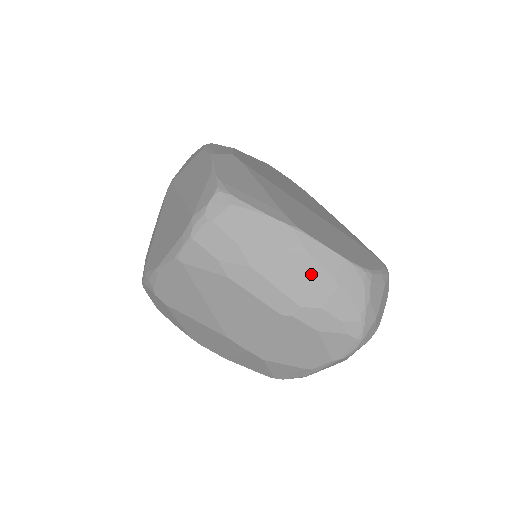
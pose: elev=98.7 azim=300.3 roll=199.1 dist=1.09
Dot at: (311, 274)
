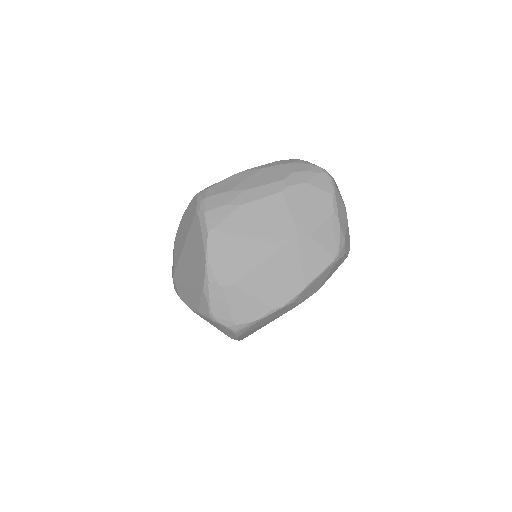
Dot at: (271, 171)
